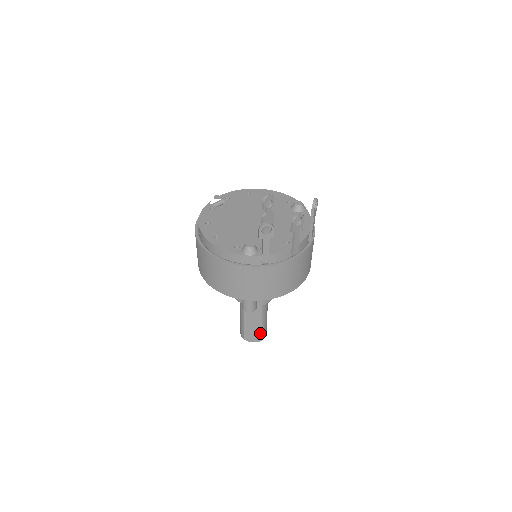
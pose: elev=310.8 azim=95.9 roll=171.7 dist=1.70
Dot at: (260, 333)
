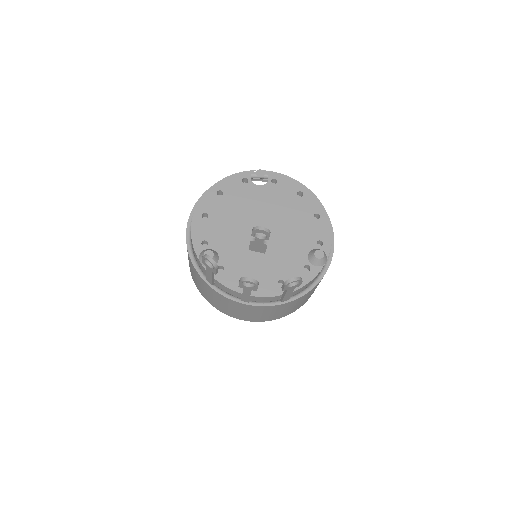
Dot at: occluded
